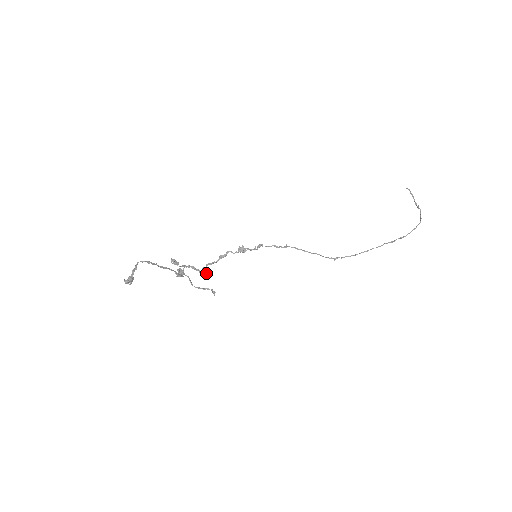
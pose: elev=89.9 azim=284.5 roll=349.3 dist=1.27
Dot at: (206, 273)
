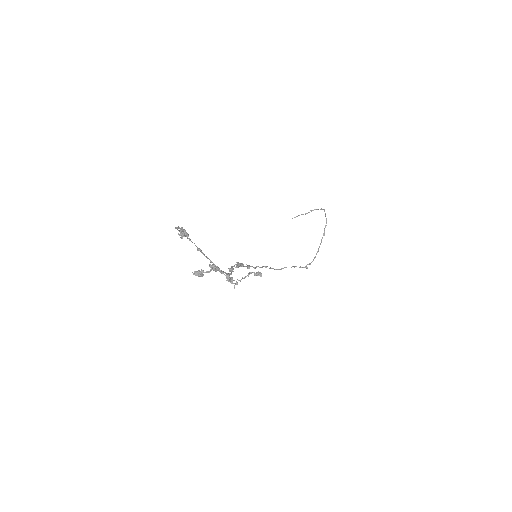
Dot at: (233, 283)
